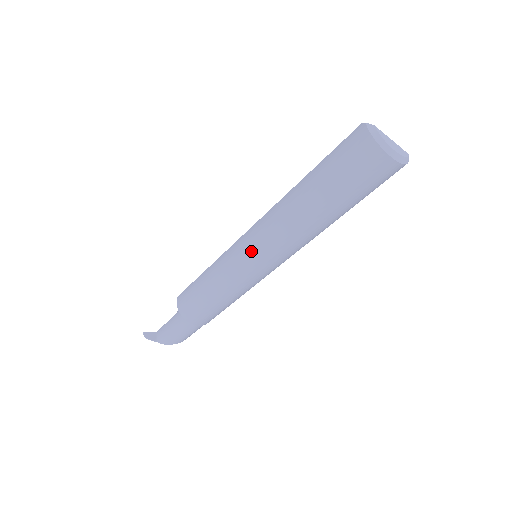
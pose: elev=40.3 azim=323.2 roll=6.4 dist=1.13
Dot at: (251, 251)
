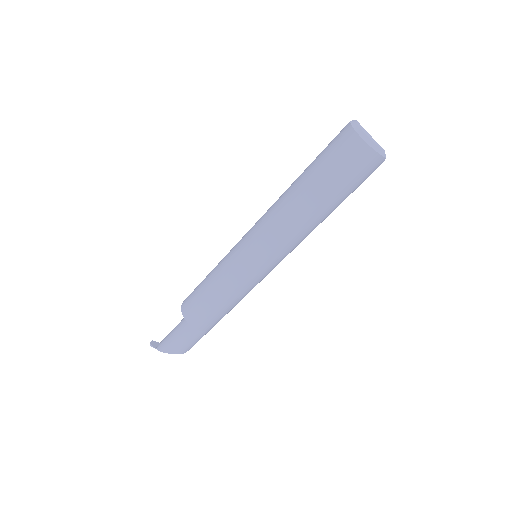
Dot at: (248, 236)
